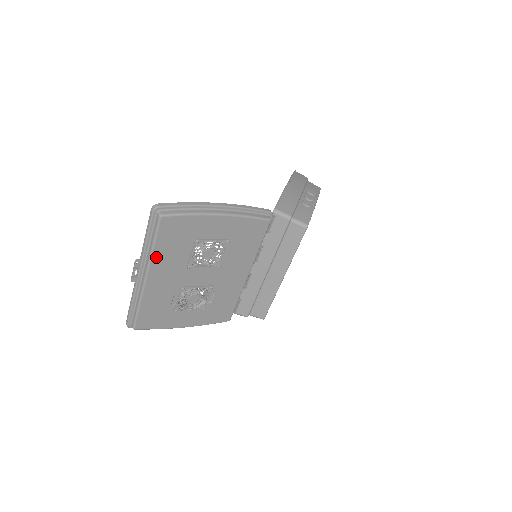
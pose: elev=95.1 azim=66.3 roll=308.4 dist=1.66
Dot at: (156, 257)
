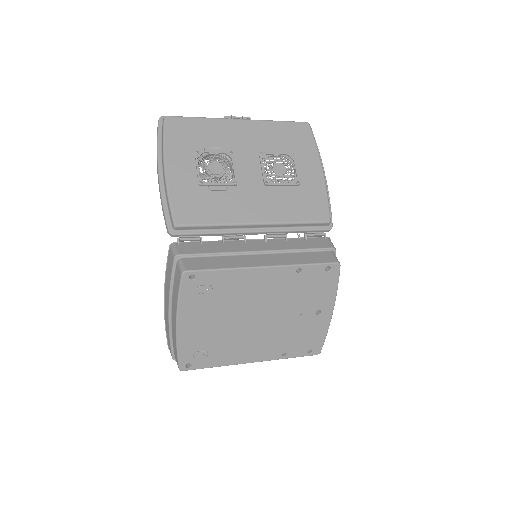
Dot at: (266, 125)
